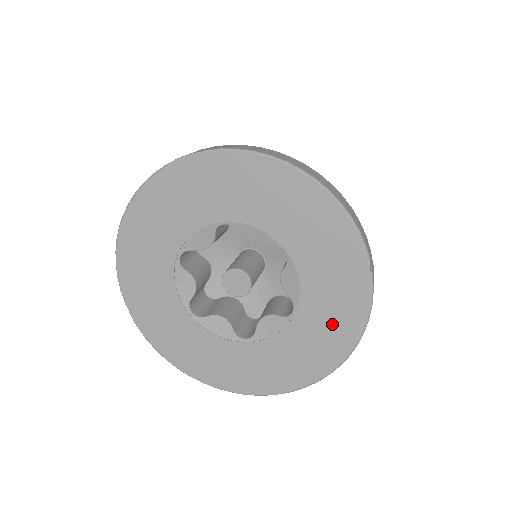
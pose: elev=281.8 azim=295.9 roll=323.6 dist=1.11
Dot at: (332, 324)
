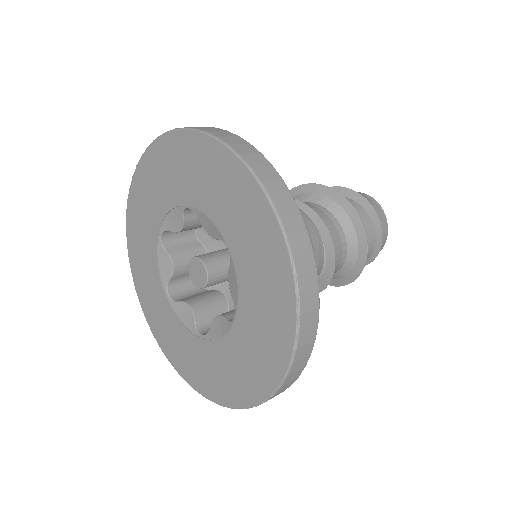
Dot at: (263, 343)
